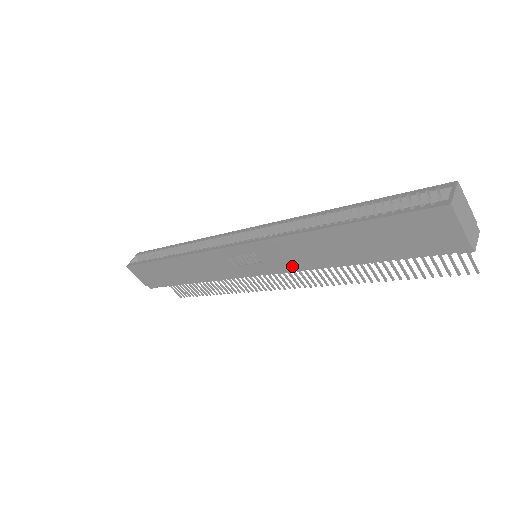
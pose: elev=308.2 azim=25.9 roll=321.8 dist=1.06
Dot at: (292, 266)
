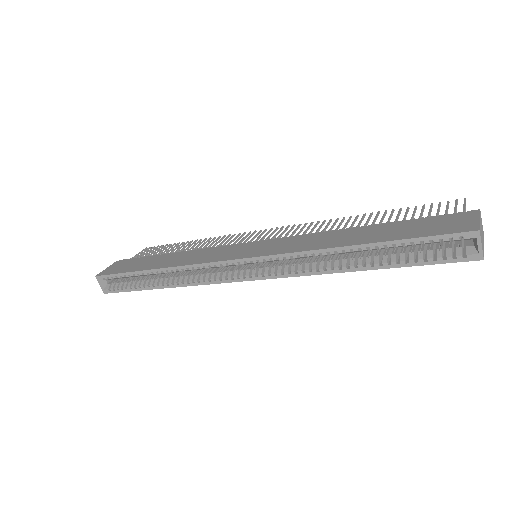
Dot at: occluded
